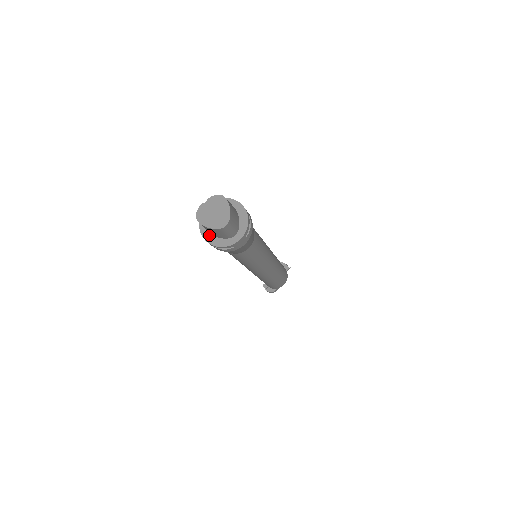
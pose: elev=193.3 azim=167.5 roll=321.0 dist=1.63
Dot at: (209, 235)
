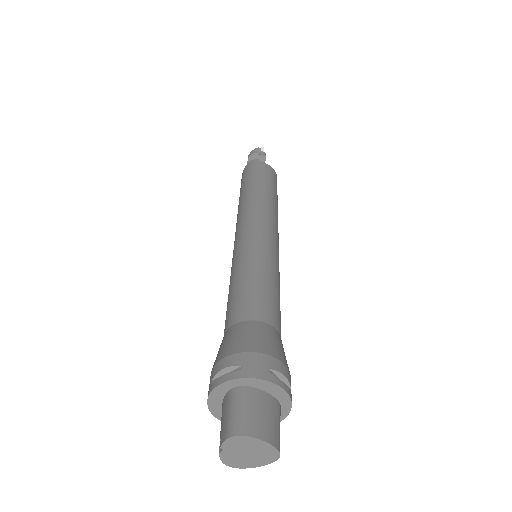
Dot at: occluded
